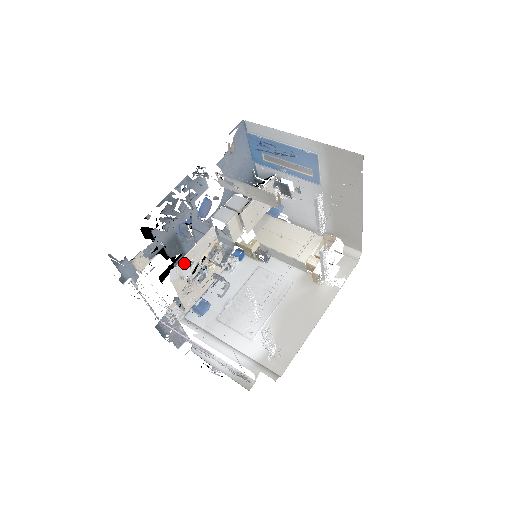
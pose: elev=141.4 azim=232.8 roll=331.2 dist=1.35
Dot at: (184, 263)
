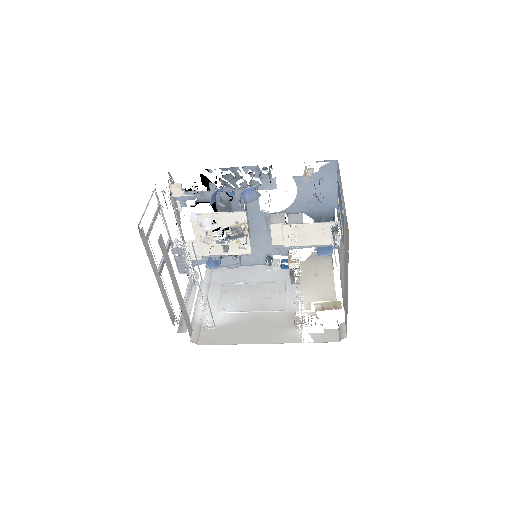
Dot at: (207, 217)
